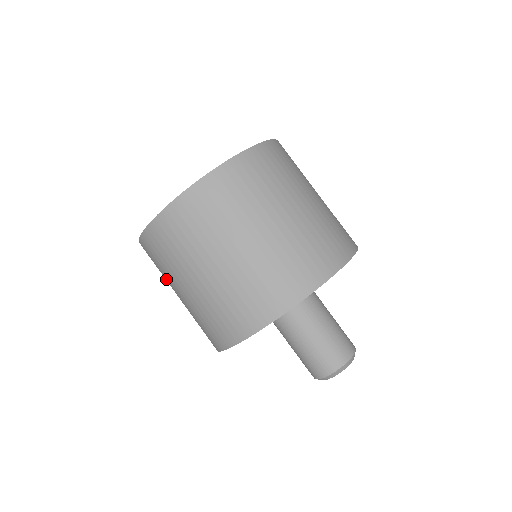
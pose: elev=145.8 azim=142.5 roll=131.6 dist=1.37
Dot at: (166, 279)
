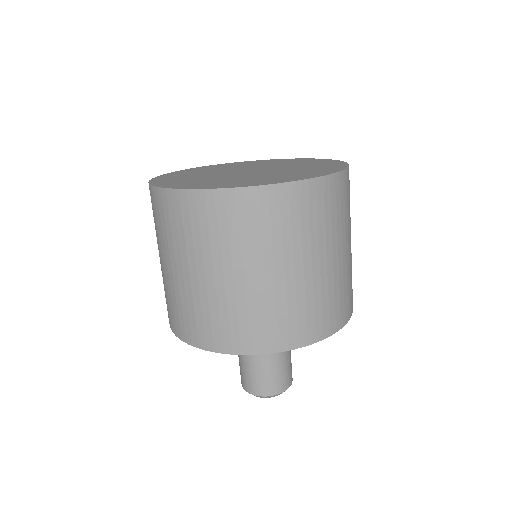
Dot at: occluded
